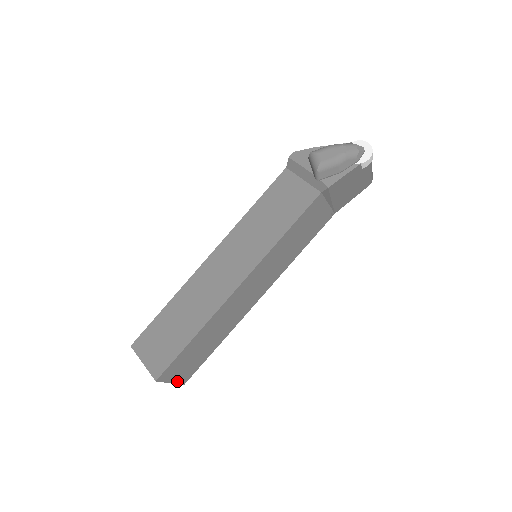
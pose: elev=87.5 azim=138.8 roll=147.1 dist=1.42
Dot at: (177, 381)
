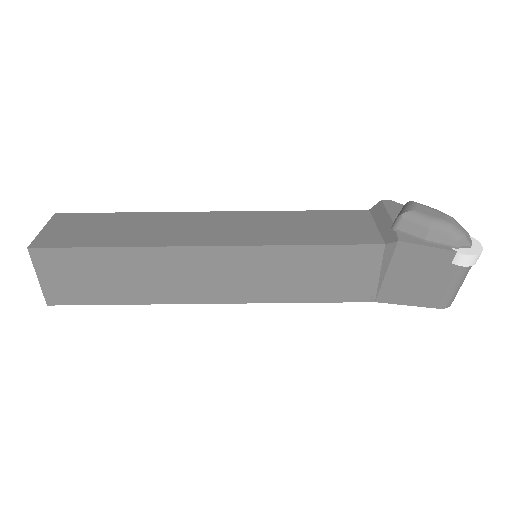
Dot at: (46, 287)
